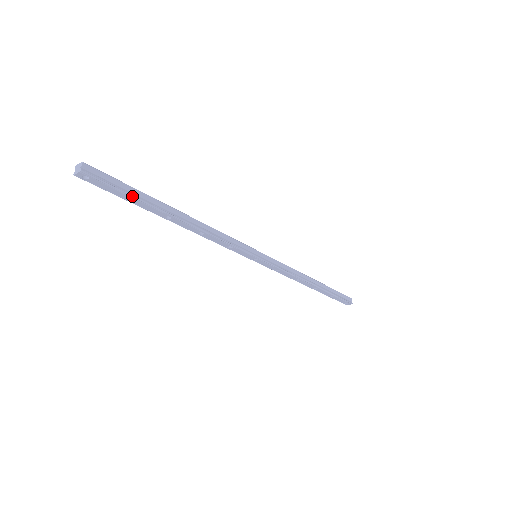
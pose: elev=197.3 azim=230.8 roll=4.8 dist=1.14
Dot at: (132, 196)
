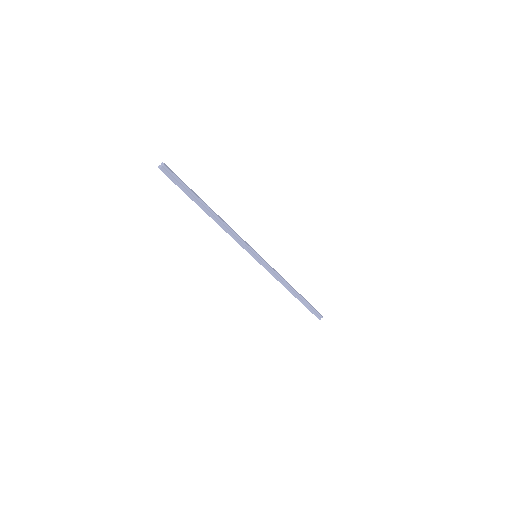
Dot at: (184, 192)
